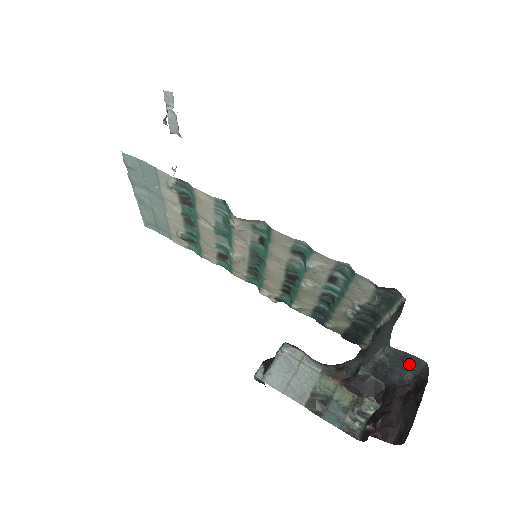
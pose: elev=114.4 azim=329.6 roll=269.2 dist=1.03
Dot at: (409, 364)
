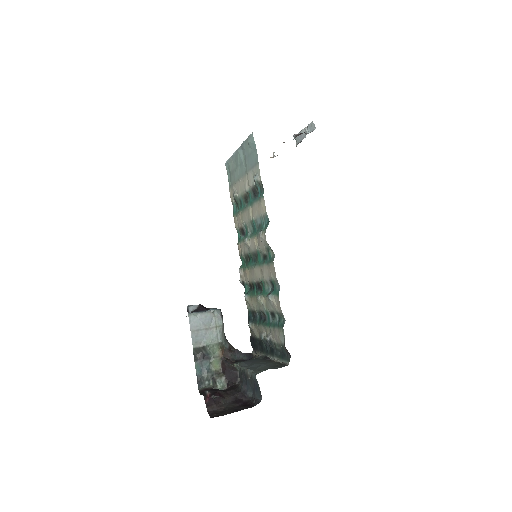
Dot at: (255, 391)
